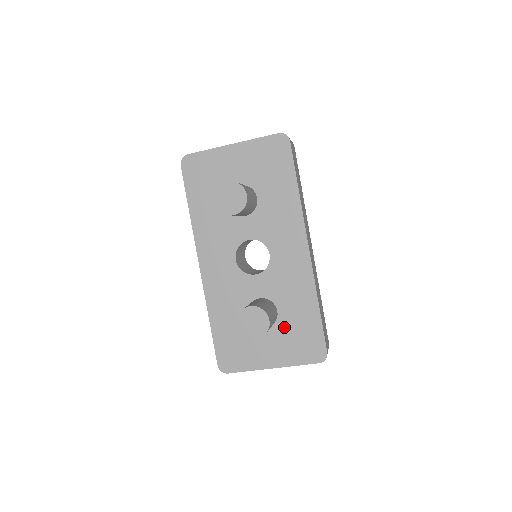
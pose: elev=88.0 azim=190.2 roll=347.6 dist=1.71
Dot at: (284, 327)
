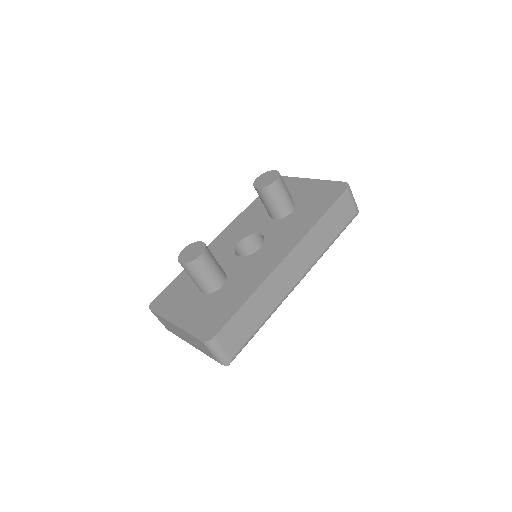
Dot at: (213, 300)
